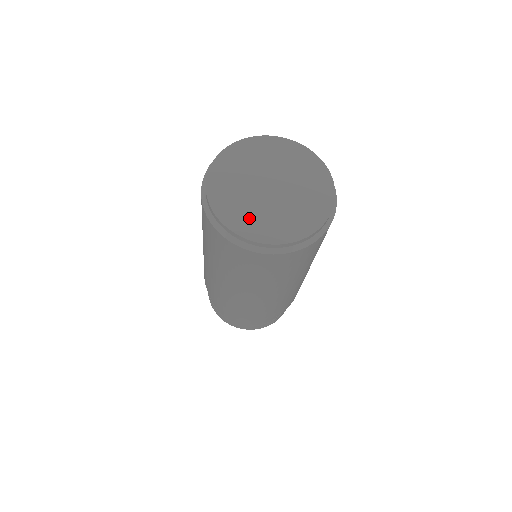
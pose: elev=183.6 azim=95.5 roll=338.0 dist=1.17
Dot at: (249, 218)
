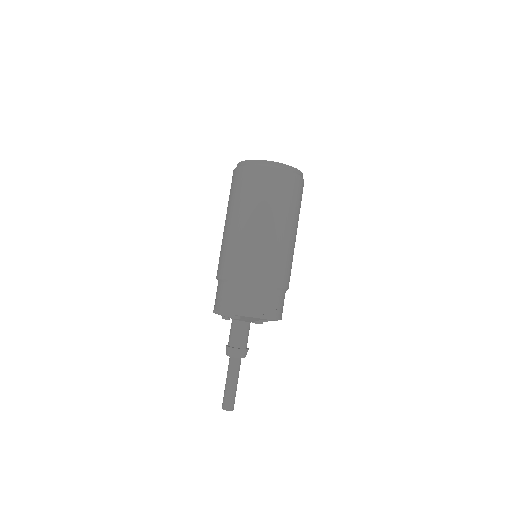
Dot at: occluded
